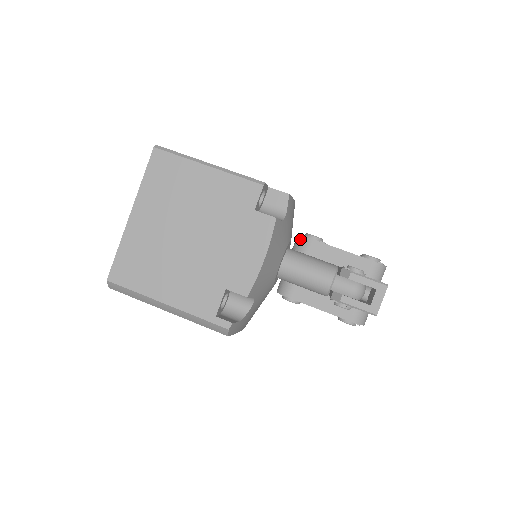
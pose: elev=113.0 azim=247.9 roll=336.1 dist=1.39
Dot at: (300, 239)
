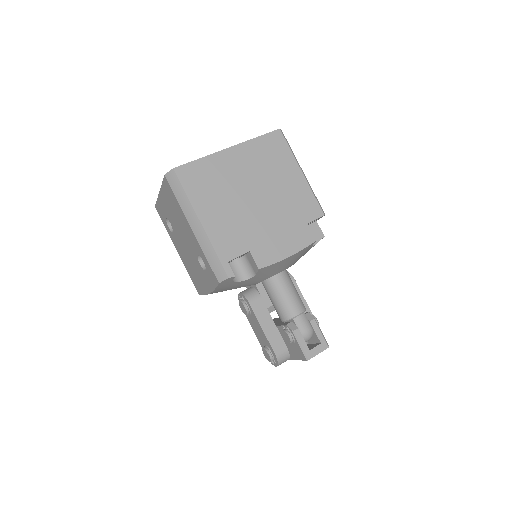
Dot at: occluded
